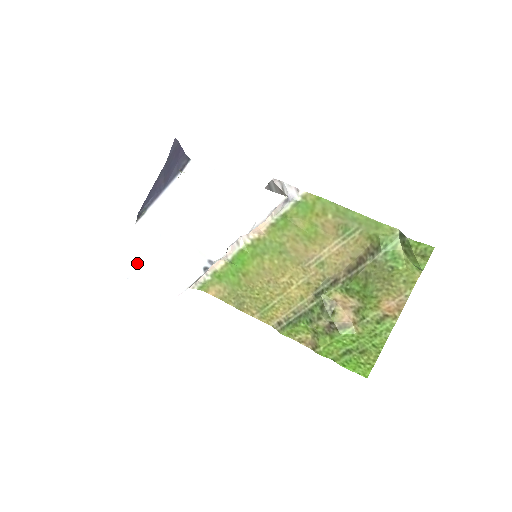
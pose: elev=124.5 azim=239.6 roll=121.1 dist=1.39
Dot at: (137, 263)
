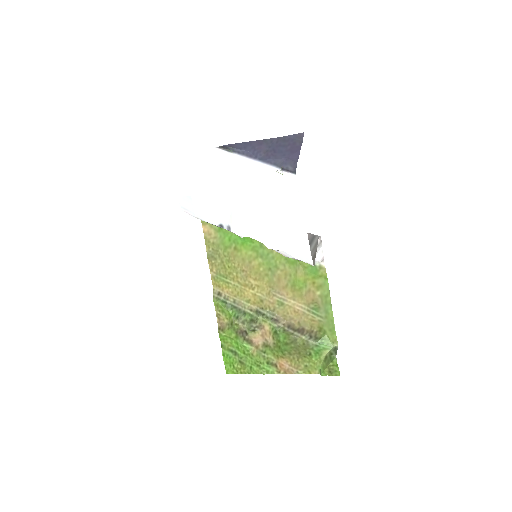
Dot at: (187, 166)
